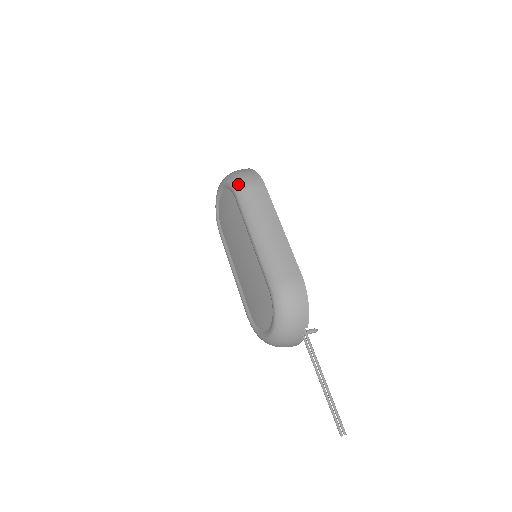
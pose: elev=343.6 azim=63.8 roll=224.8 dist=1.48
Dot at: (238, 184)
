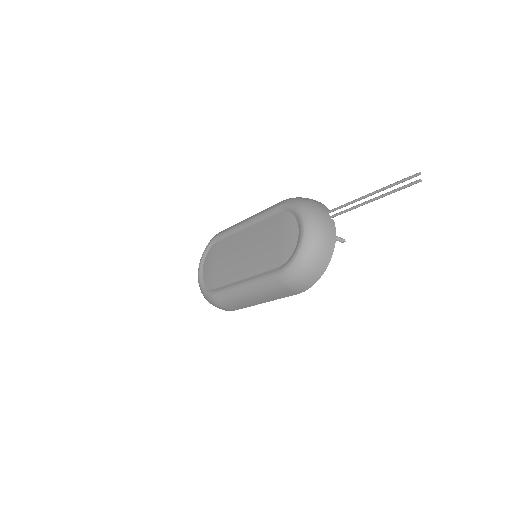
Dot at: occluded
